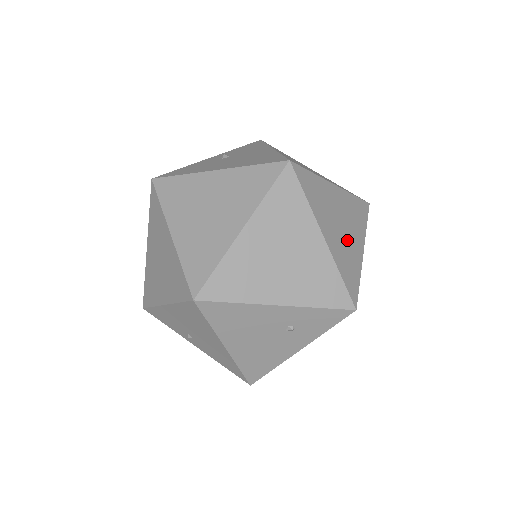
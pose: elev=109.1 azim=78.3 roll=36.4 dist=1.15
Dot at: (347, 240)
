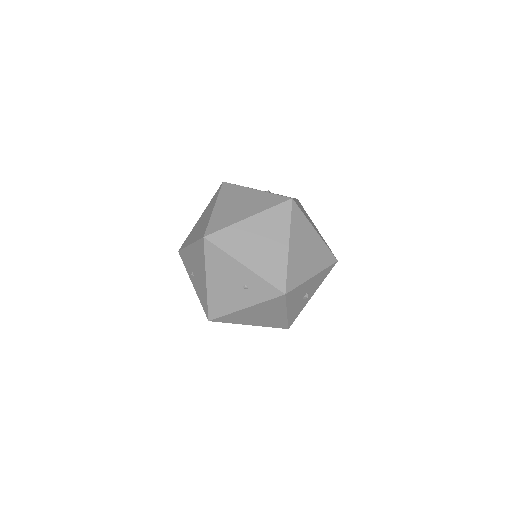
Dot at: (305, 261)
